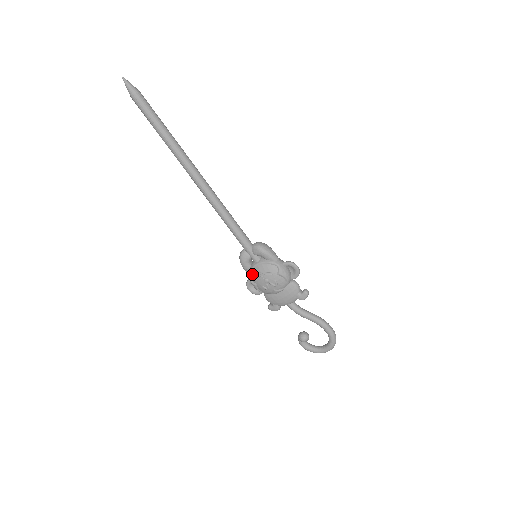
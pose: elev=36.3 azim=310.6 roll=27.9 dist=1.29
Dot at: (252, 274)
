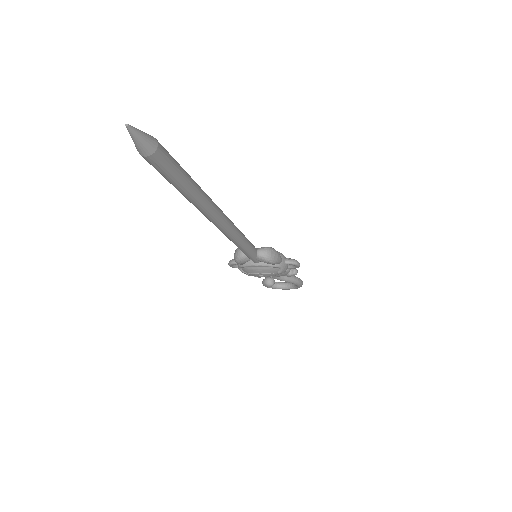
Dot at: (246, 269)
